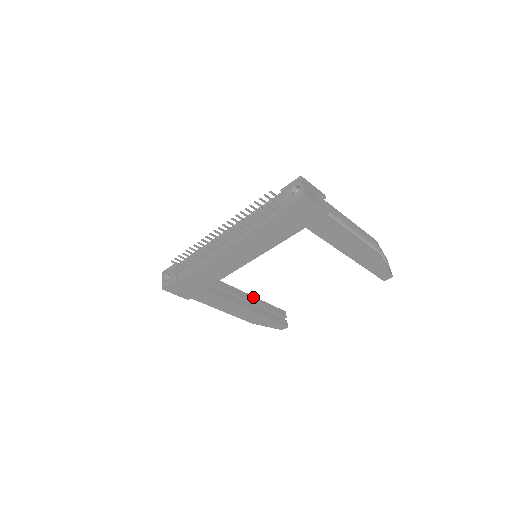
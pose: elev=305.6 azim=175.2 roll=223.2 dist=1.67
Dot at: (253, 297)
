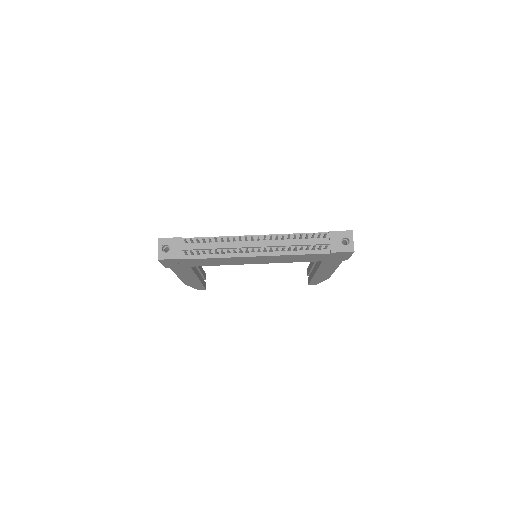
Dot at: occluded
